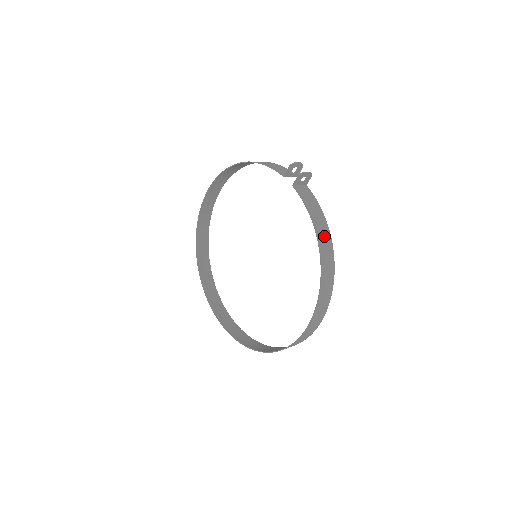
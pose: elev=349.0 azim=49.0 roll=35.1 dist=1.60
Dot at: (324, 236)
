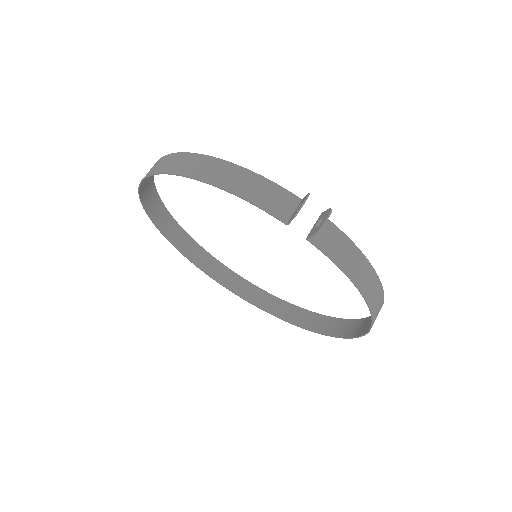
Dot at: (369, 282)
